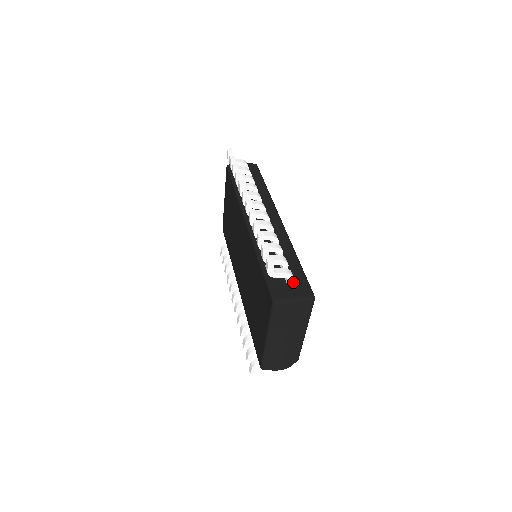
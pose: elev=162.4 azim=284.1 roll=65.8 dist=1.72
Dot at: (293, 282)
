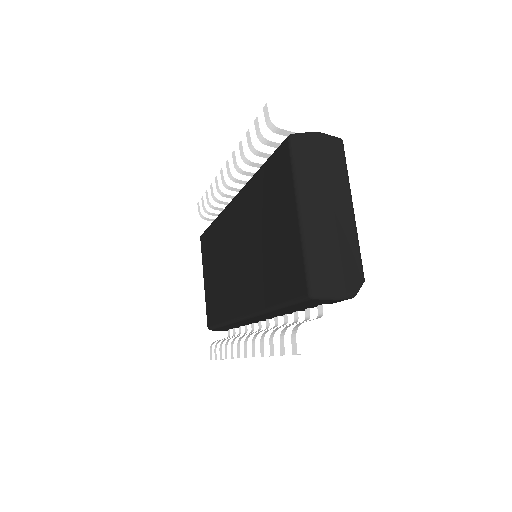
Dot at: occluded
